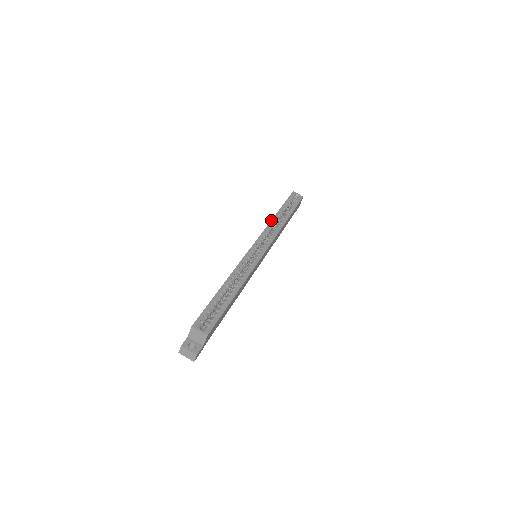
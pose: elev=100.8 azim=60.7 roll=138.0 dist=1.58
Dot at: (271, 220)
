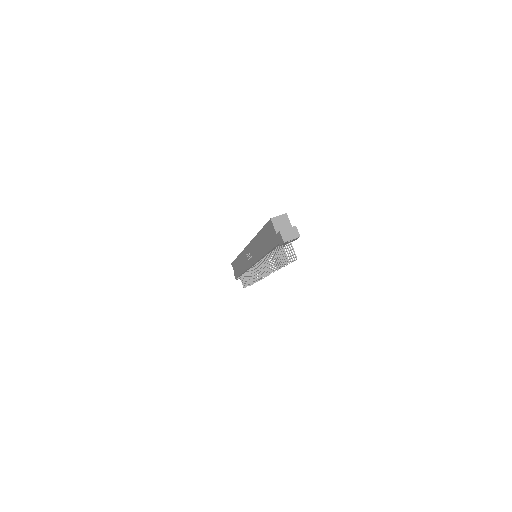
Dot at: (239, 254)
